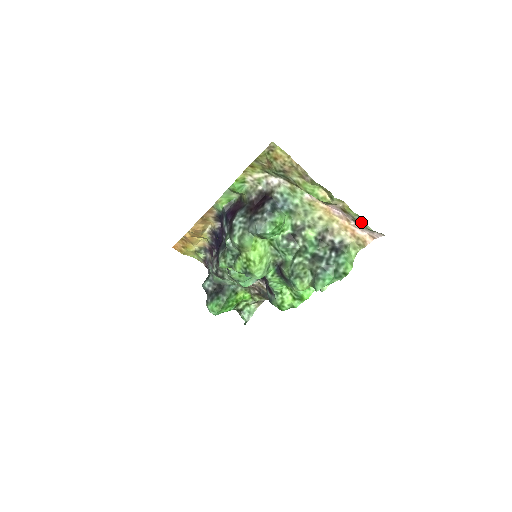
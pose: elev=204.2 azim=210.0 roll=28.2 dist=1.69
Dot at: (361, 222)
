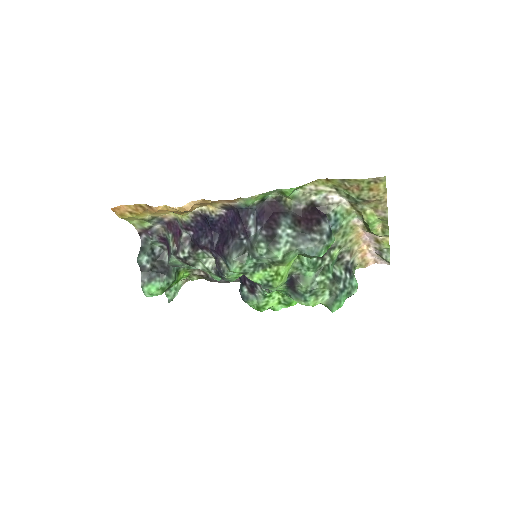
Dot at: (384, 253)
